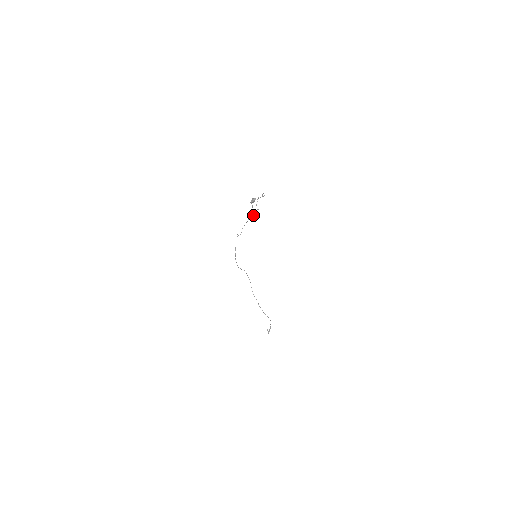
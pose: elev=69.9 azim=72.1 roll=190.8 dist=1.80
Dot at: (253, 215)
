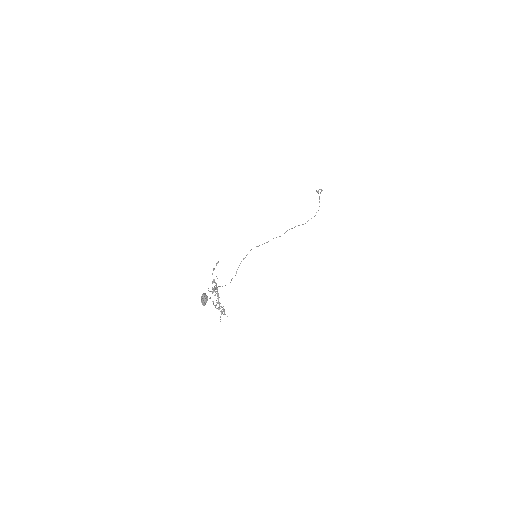
Dot at: (218, 296)
